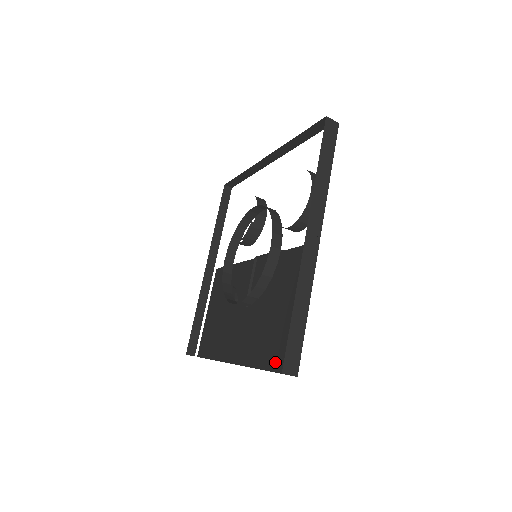
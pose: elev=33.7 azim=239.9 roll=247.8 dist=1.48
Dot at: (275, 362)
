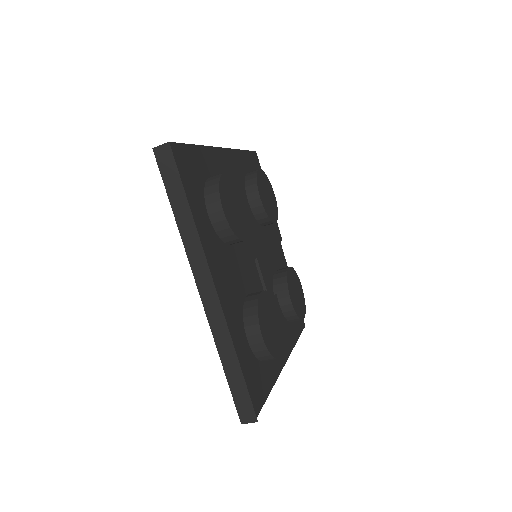
Dot at: occluded
